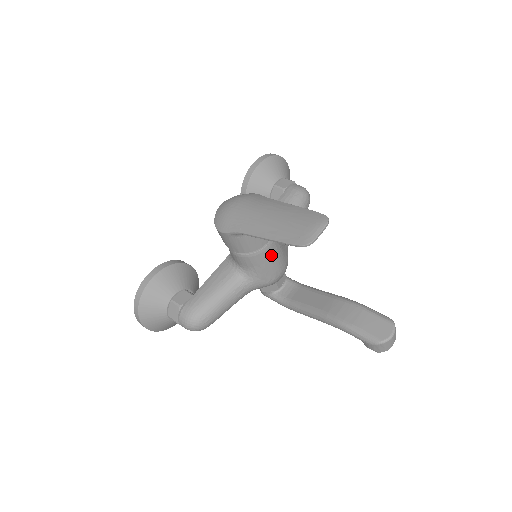
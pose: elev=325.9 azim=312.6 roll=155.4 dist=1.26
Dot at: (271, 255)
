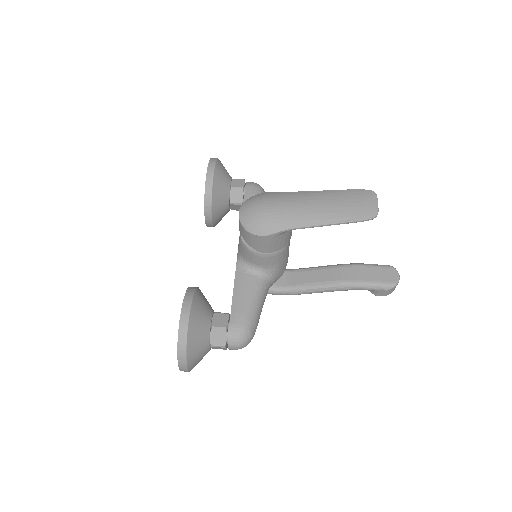
Dot at: occluded
